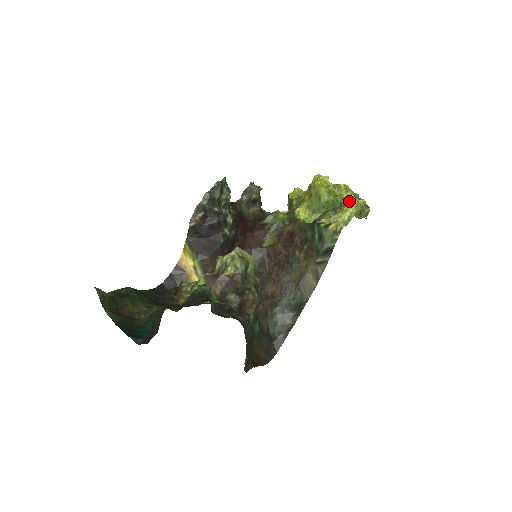
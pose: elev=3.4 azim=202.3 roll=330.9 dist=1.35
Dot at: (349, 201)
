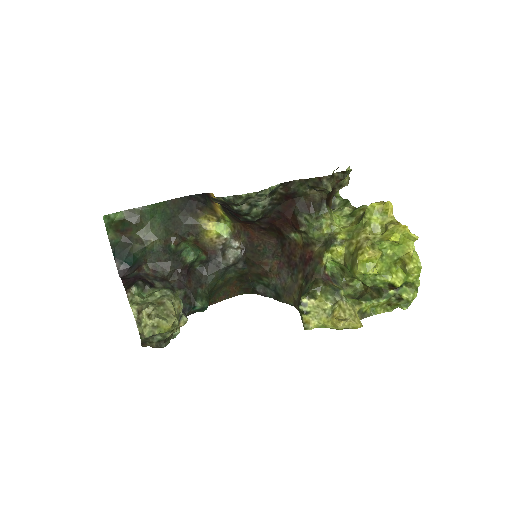
Dot at: (334, 323)
